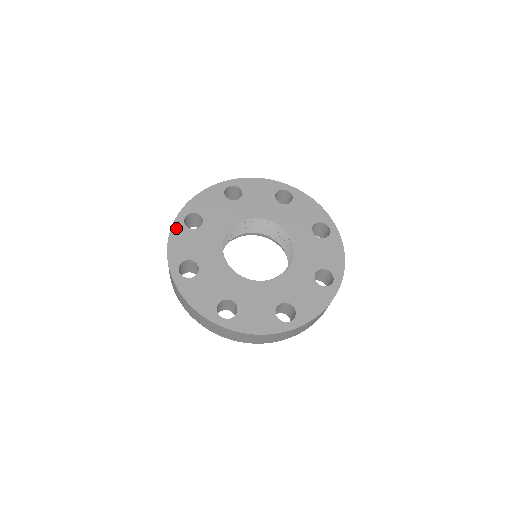
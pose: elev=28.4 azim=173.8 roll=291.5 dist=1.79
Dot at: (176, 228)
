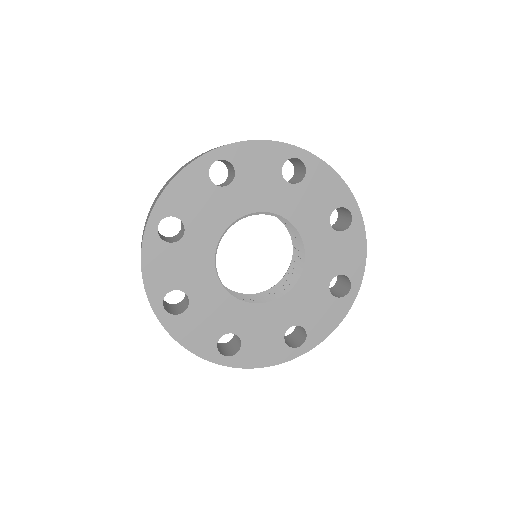
Dot at: (171, 327)
